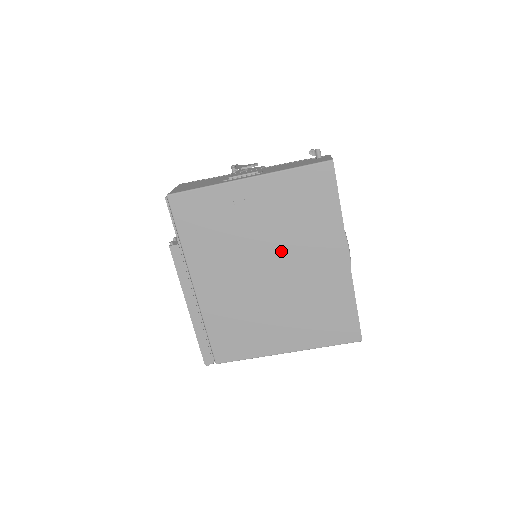
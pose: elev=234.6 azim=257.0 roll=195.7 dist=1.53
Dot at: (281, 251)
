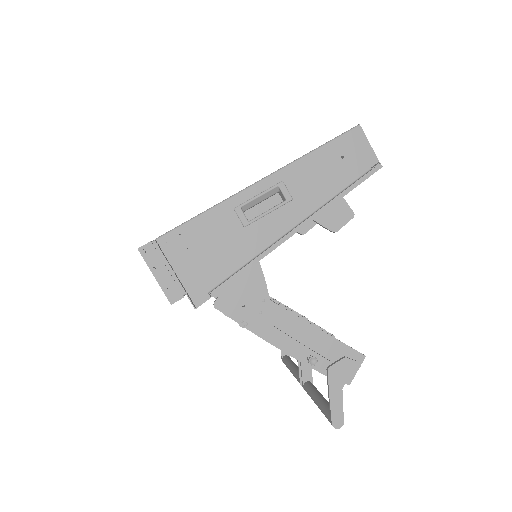
Dot at: occluded
